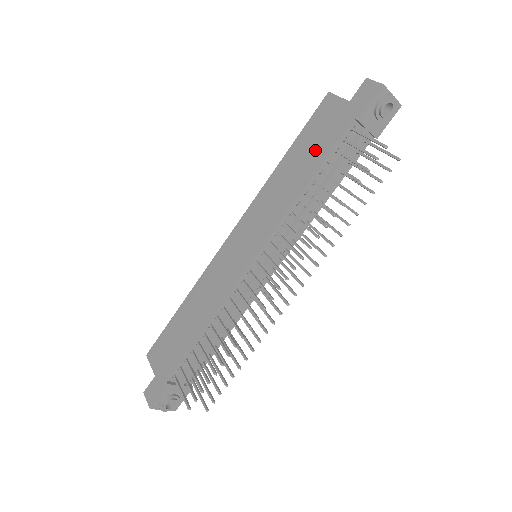
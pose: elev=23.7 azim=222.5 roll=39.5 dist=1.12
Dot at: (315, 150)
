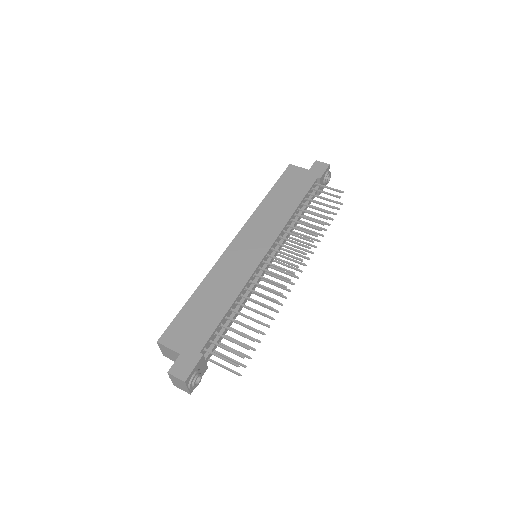
Dot at: (294, 191)
